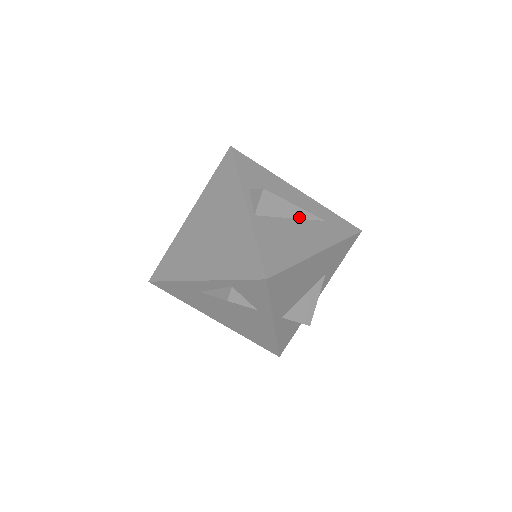
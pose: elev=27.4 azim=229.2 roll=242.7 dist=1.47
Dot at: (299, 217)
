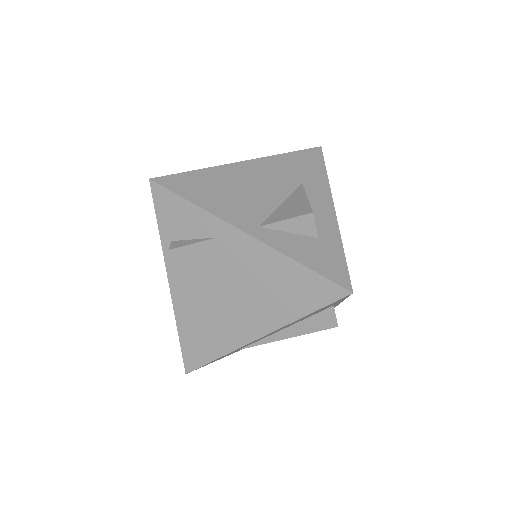
Dot at: occluded
